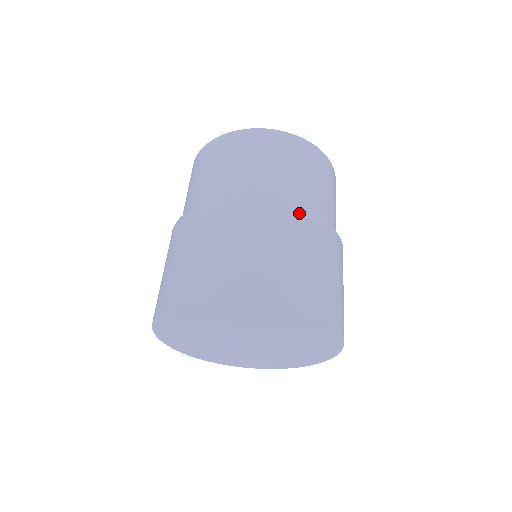
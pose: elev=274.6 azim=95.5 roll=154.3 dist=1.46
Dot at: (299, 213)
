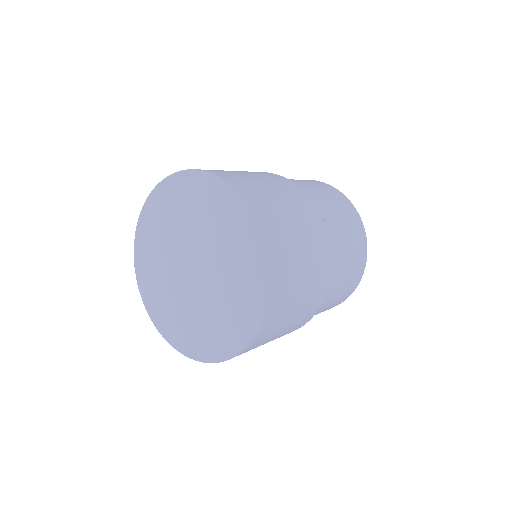
Dot at: (300, 191)
